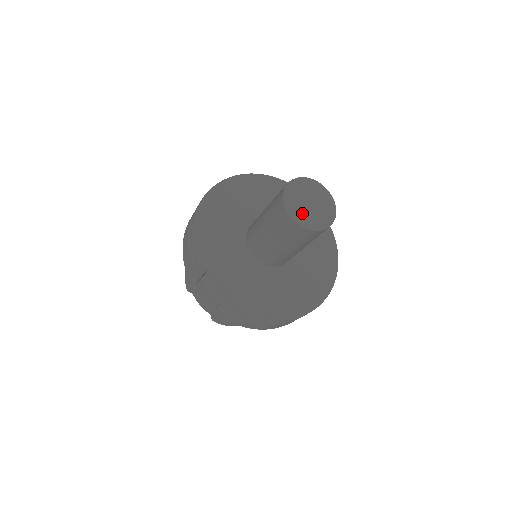
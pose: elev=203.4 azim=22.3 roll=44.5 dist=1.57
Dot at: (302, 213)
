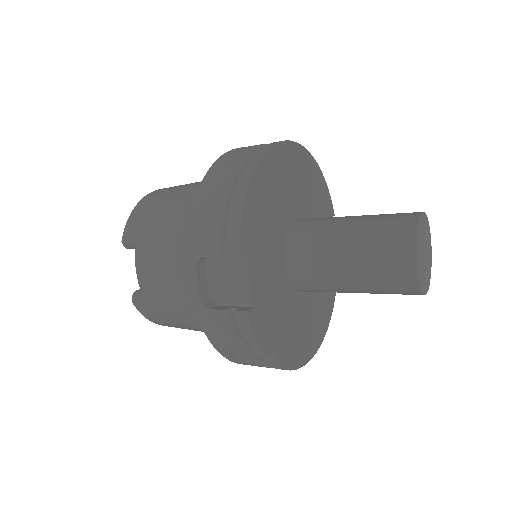
Dot at: (421, 261)
